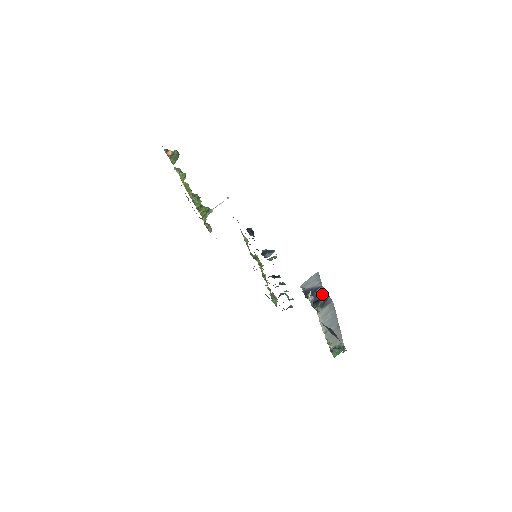
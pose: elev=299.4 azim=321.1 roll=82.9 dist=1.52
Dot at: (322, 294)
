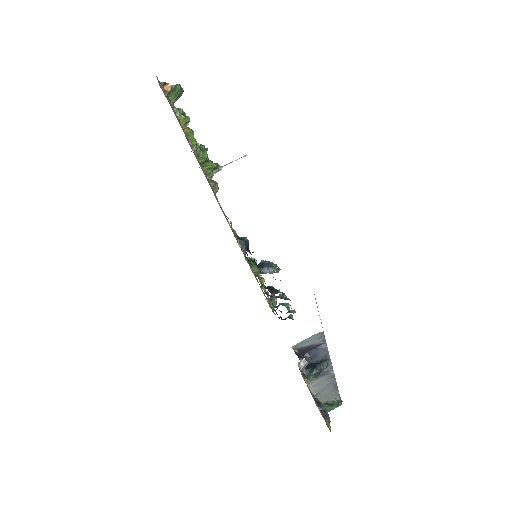
Dot at: (322, 356)
